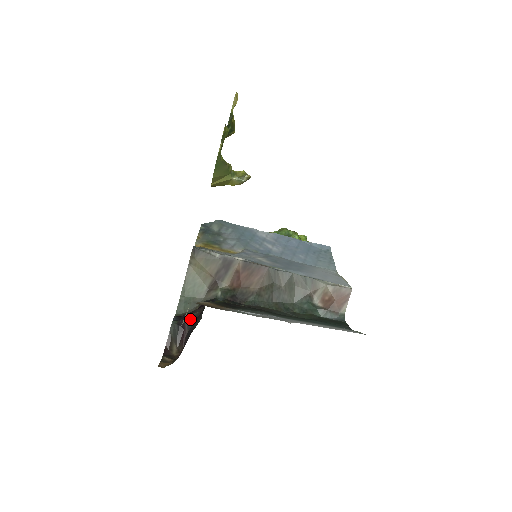
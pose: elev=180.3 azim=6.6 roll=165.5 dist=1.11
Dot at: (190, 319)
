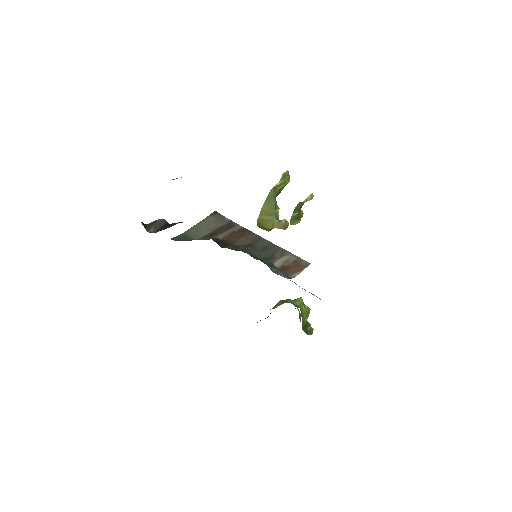
Dot at: (177, 223)
